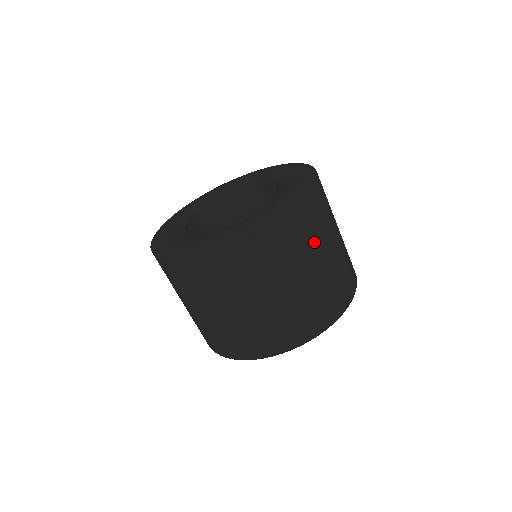
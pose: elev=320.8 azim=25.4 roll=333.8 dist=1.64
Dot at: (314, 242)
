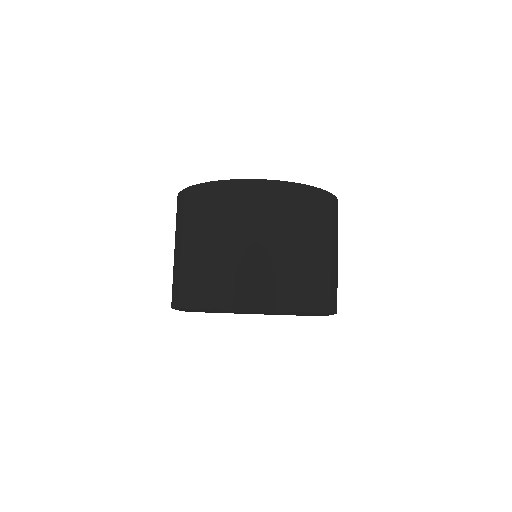
Dot at: (314, 227)
